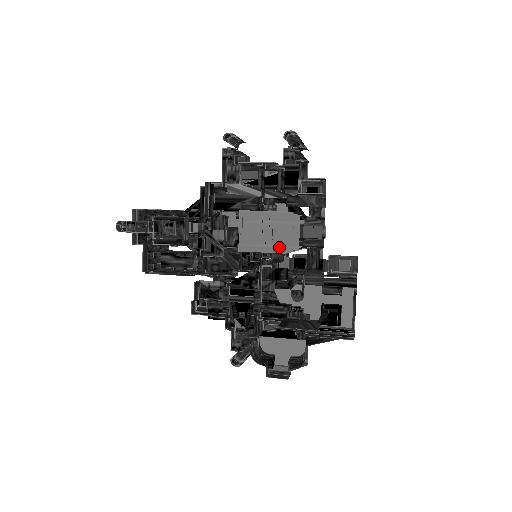
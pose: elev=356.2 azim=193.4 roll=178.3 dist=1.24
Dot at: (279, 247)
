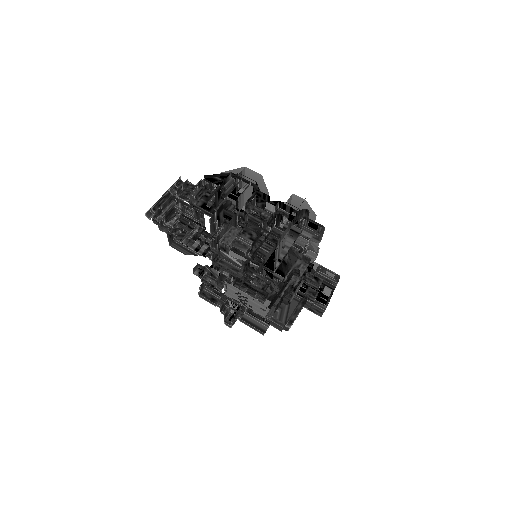
Dot at: (252, 309)
